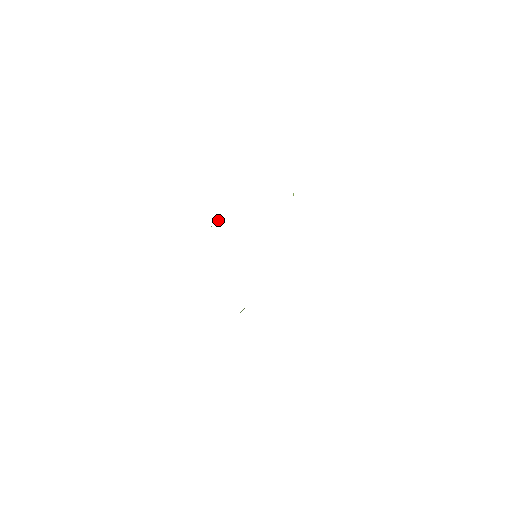
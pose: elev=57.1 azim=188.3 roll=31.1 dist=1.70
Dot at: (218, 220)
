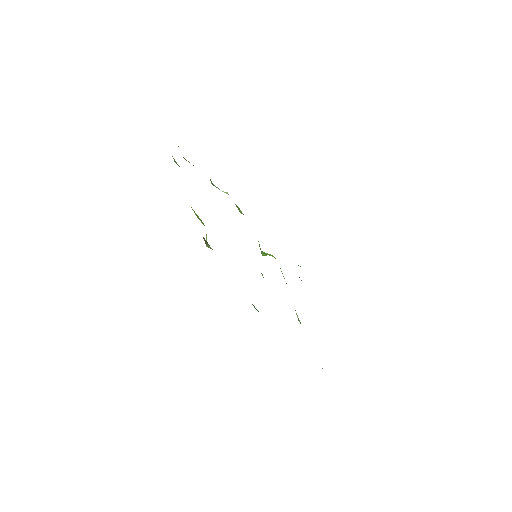
Dot at: (206, 234)
